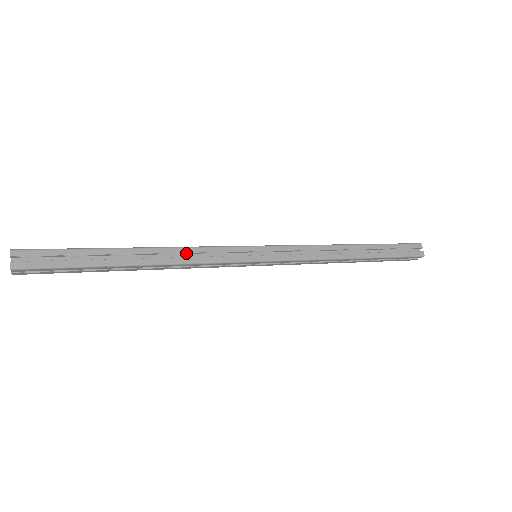
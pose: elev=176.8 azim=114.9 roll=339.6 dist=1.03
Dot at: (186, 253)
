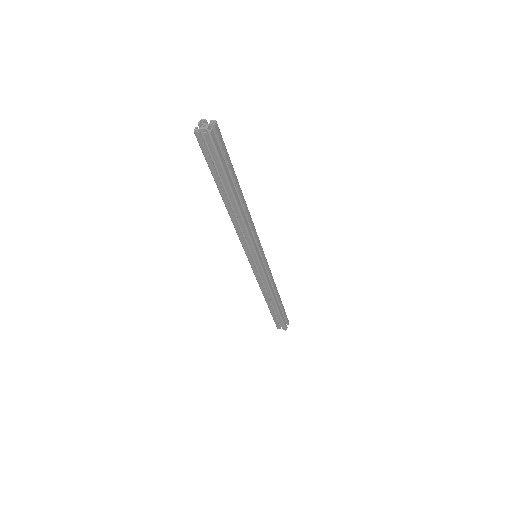
Dot at: occluded
